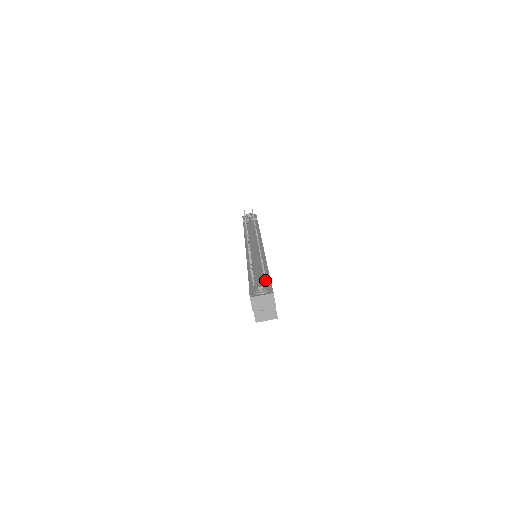
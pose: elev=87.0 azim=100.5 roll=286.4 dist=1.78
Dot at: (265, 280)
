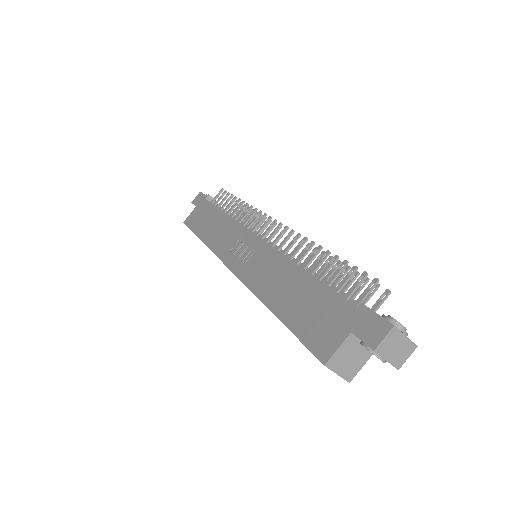
Dot at: (374, 311)
